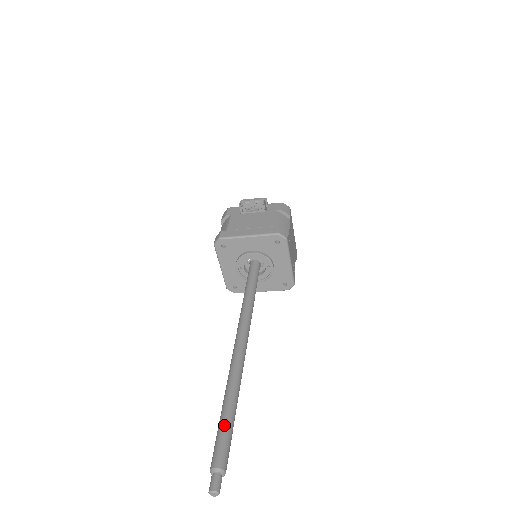
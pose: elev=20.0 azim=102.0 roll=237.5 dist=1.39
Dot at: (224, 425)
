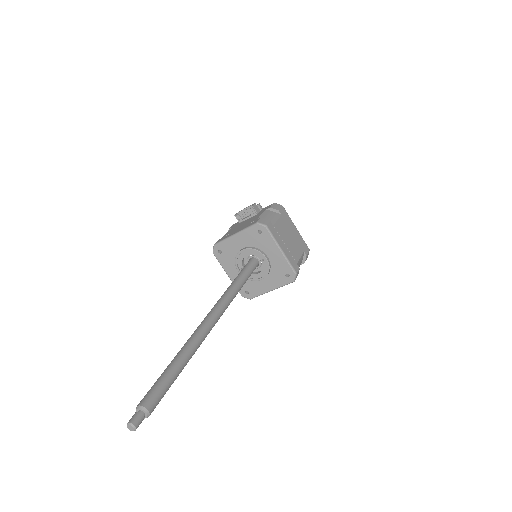
Dot at: (161, 375)
